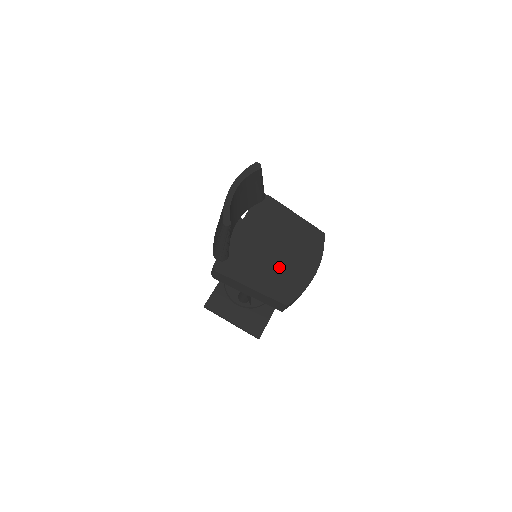
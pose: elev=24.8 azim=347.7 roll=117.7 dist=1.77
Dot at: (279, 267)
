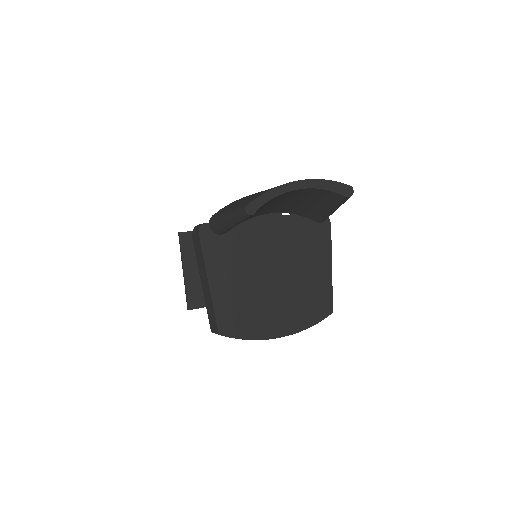
Dot at: (257, 294)
